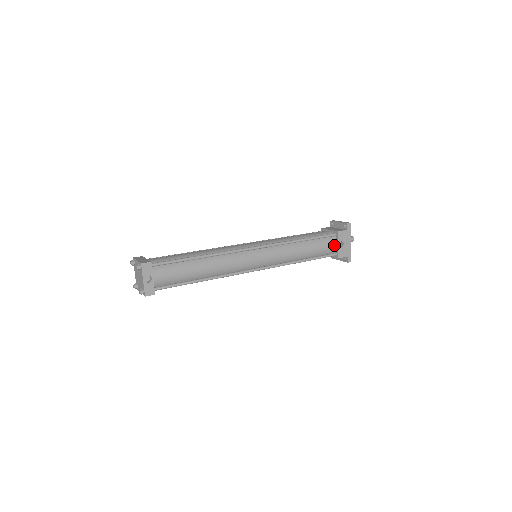
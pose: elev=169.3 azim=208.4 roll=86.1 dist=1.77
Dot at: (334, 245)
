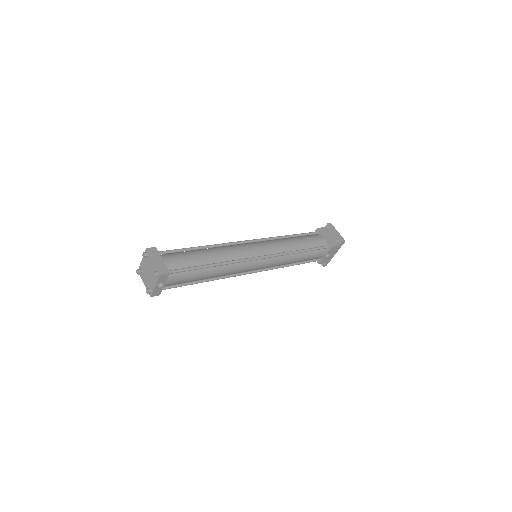
Dot at: (322, 255)
